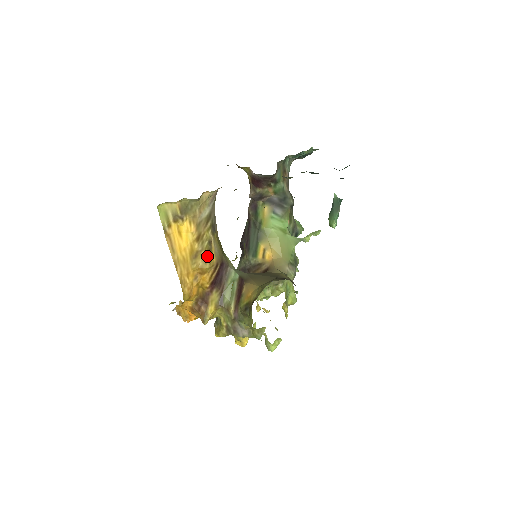
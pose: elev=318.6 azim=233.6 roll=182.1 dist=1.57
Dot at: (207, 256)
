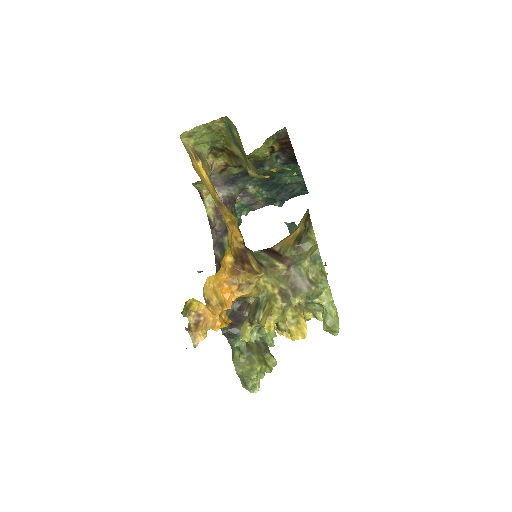
Dot at: occluded
